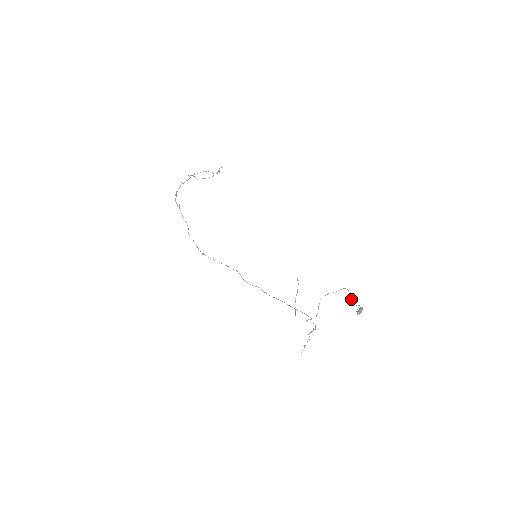
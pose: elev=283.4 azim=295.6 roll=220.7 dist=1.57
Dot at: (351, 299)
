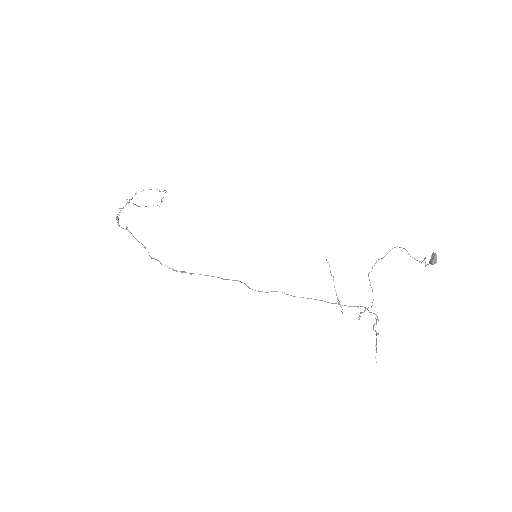
Dot at: occluded
